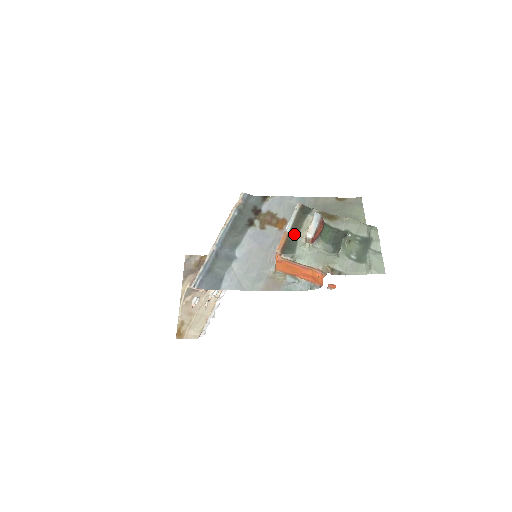
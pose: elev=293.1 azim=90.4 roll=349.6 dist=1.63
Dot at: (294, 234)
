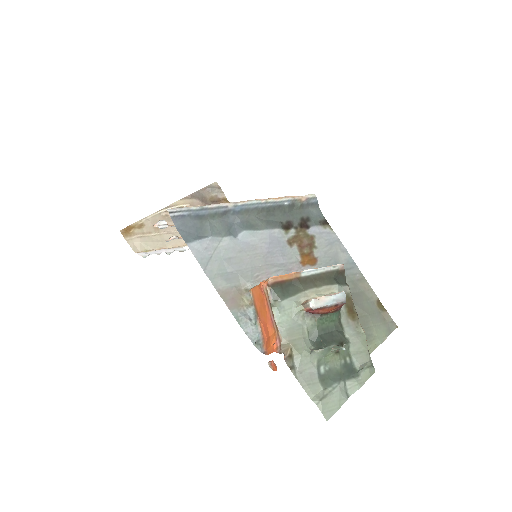
Dot at: (303, 284)
